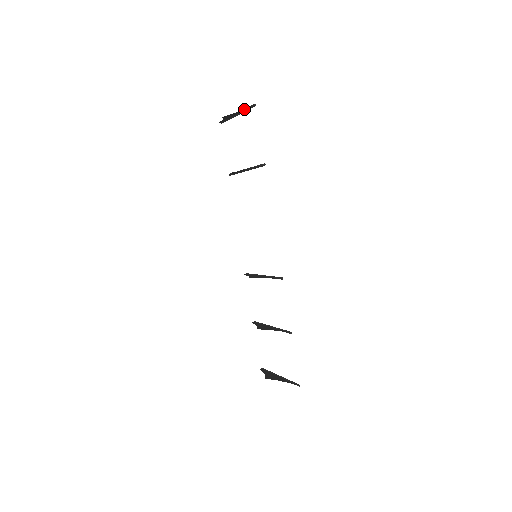
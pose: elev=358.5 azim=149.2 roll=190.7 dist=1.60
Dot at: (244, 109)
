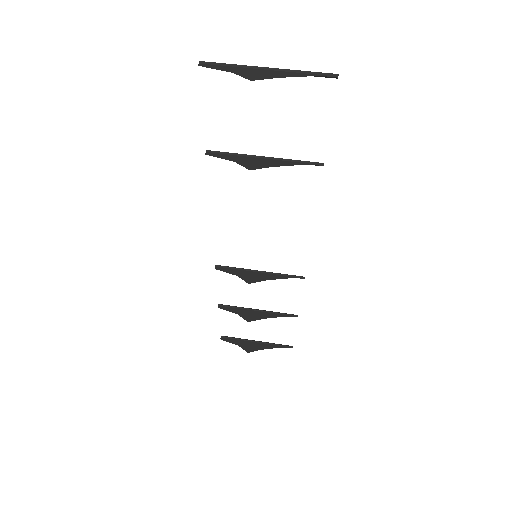
Dot at: occluded
